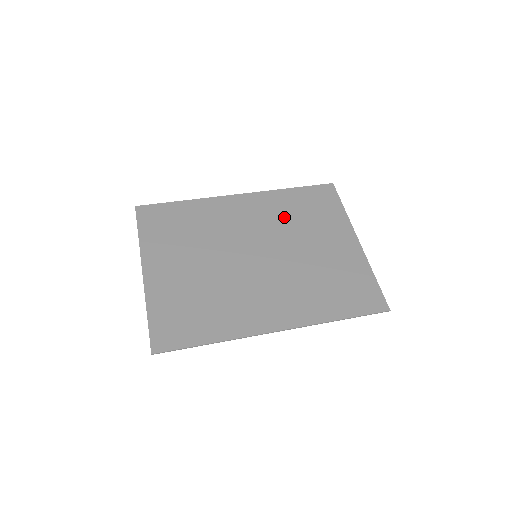
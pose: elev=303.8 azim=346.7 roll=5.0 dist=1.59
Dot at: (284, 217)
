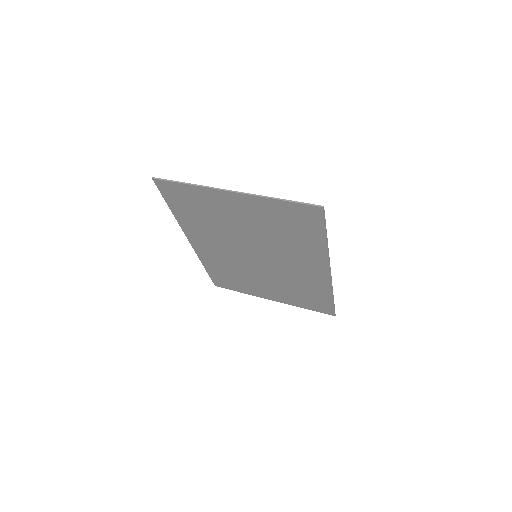
Dot at: (230, 266)
